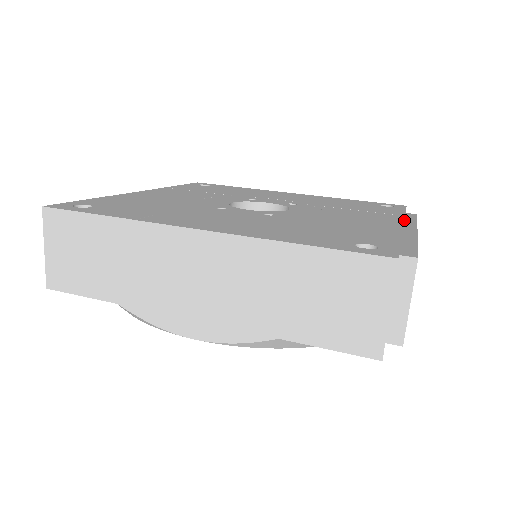
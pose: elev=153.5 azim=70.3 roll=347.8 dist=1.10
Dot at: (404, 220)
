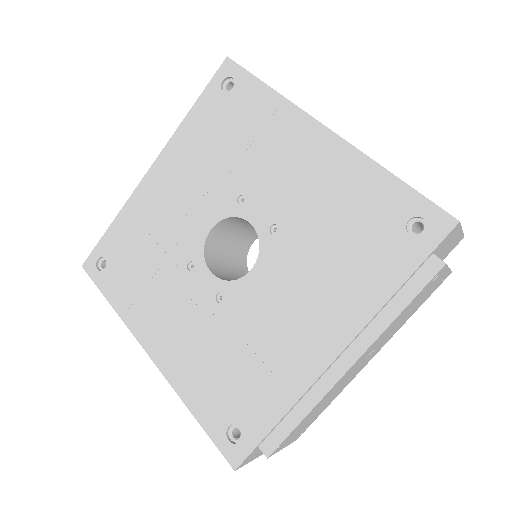
Dot at: (355, 337)
